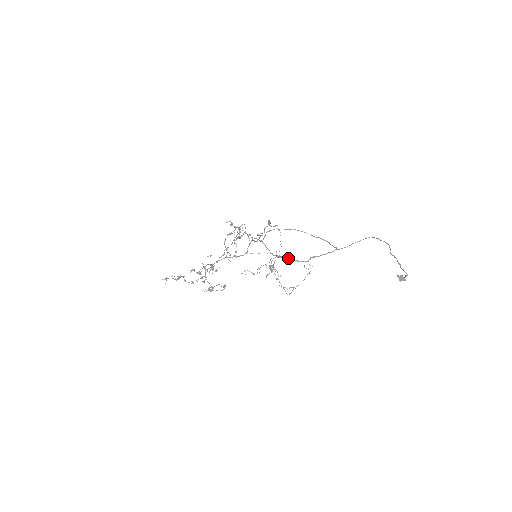
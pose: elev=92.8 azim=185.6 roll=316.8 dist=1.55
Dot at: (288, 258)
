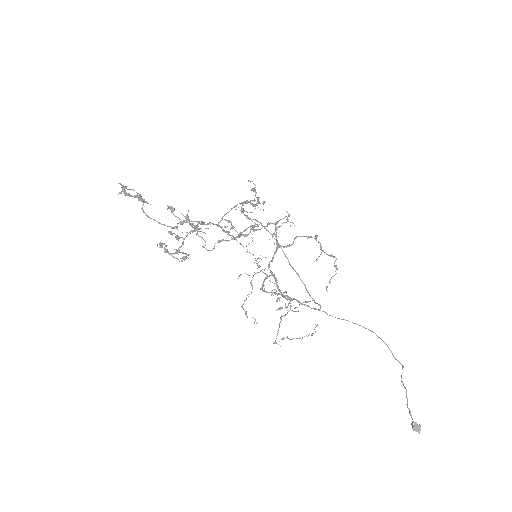
Dot at: occluded
